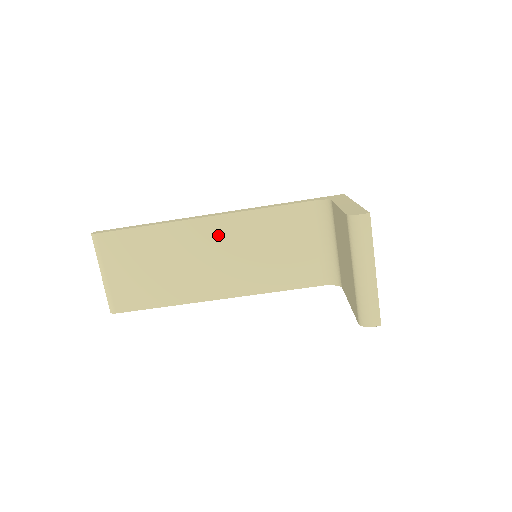
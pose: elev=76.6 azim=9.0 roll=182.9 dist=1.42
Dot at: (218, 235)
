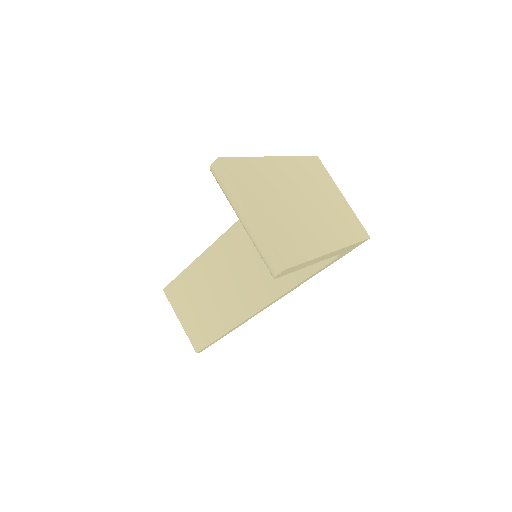
Dot at: (231, 251)
